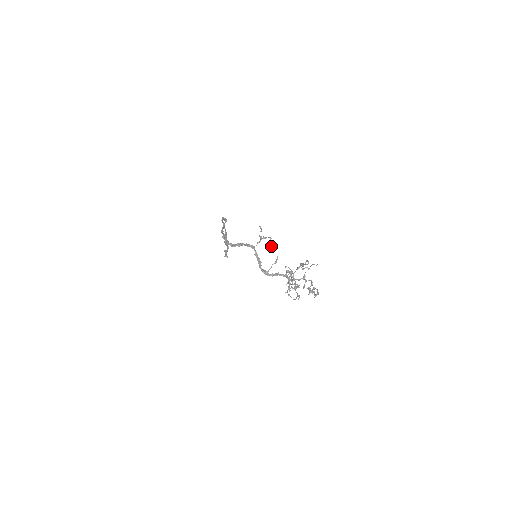
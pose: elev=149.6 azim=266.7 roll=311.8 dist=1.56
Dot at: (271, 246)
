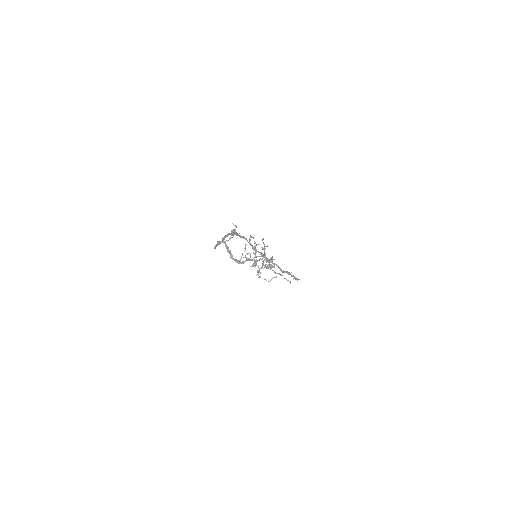
Dot at: (232, 235)
